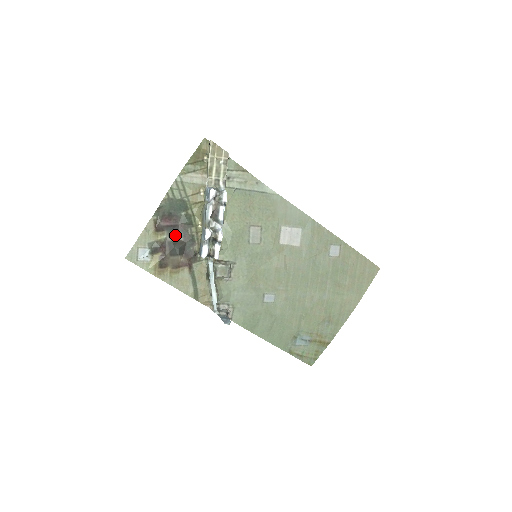
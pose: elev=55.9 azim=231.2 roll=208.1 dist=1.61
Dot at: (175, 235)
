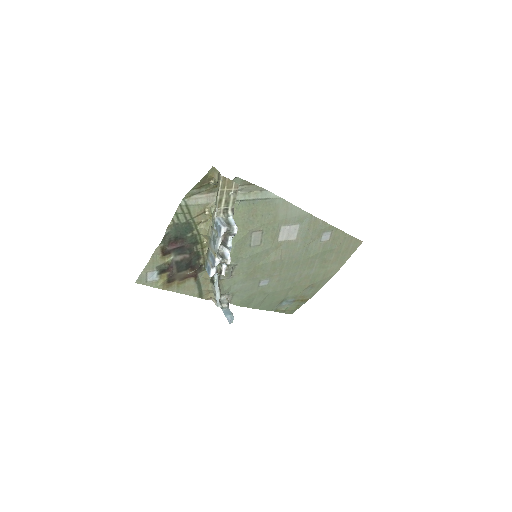
Dot at: (181, 254)
